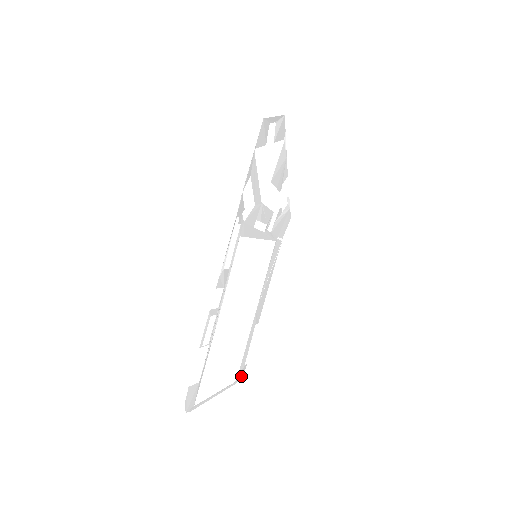
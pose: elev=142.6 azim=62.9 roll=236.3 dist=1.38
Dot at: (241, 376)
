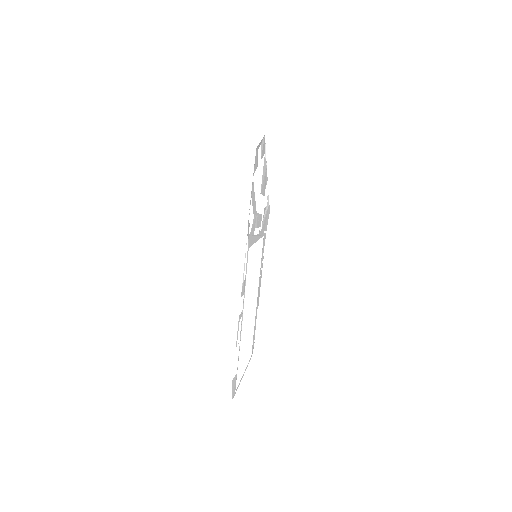
Dot at: (252, 352)
